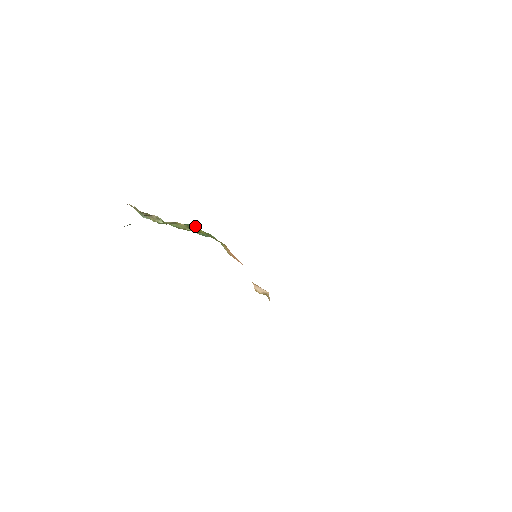
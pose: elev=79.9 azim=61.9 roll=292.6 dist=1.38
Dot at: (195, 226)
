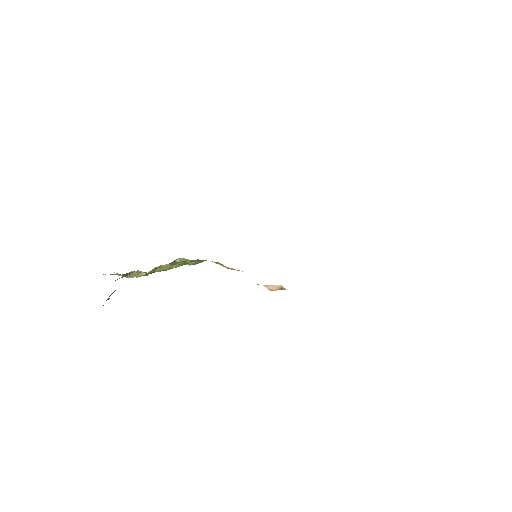
Dot at: (182, 260)
